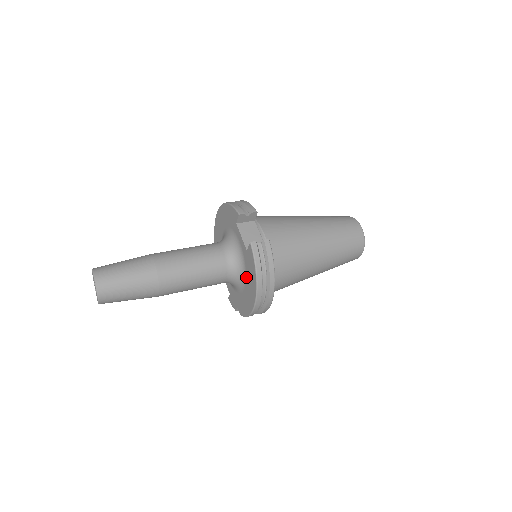
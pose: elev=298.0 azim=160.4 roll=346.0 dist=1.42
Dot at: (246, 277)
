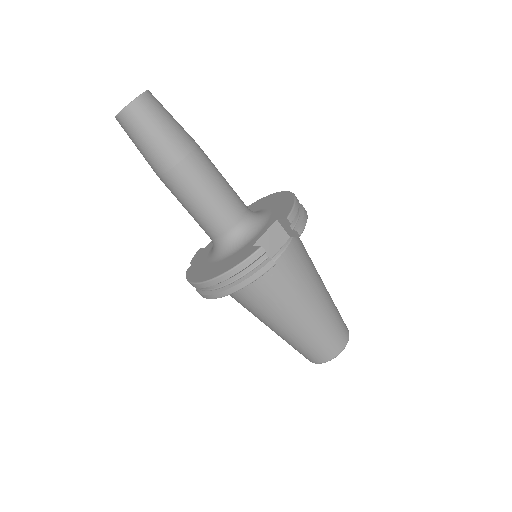
Dot at: (225, 259)
